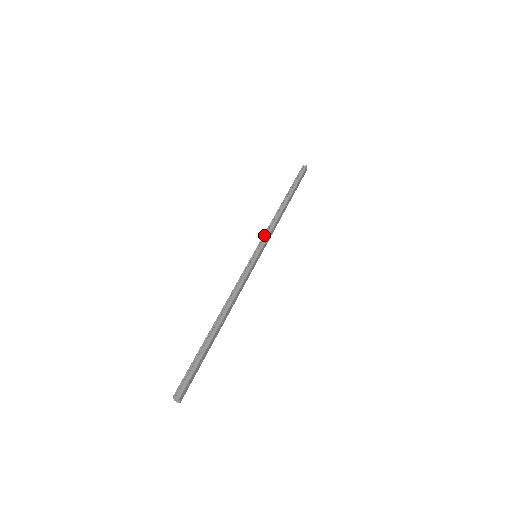
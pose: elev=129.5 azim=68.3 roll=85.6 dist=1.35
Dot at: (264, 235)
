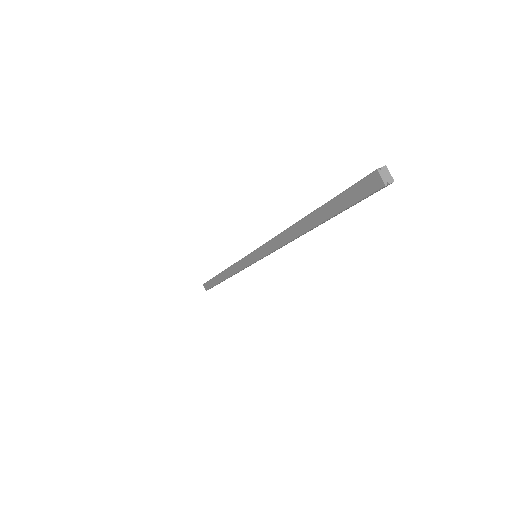
Dot at: occluded
